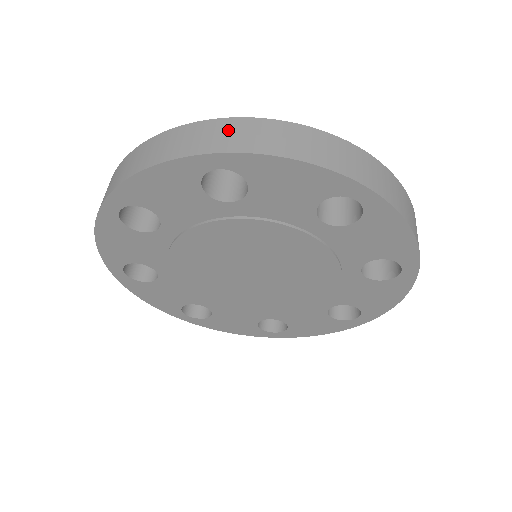
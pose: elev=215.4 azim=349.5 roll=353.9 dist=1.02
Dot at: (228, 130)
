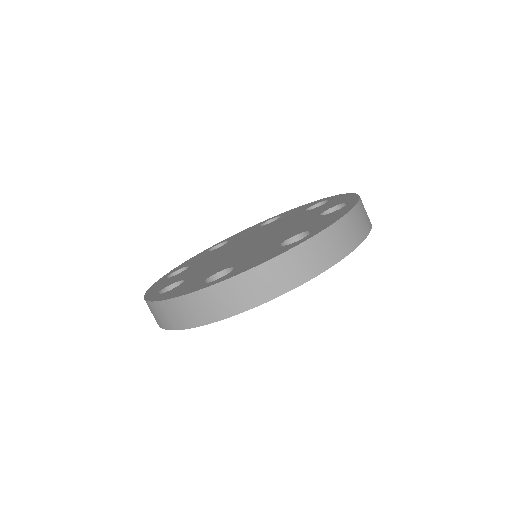
Dot at: (323, 246)
